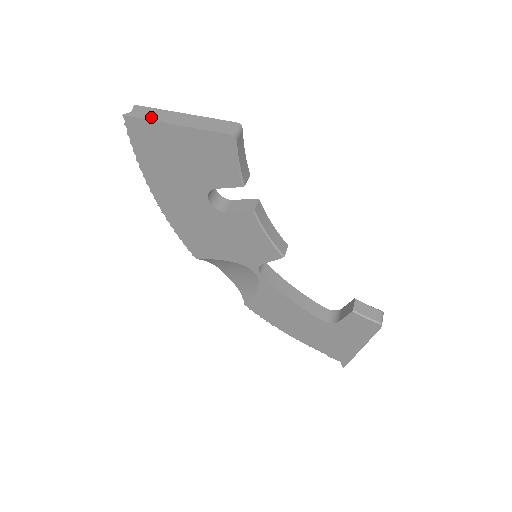
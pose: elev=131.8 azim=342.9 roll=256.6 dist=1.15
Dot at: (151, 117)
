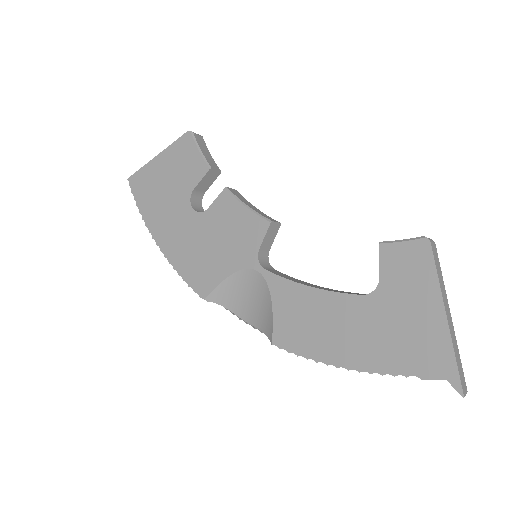
Dot at: (144, 168)
